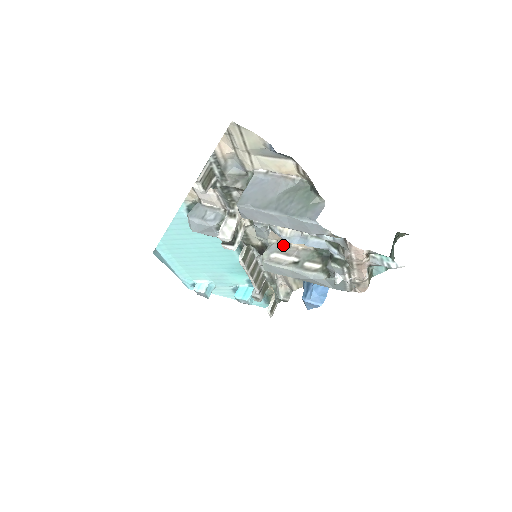
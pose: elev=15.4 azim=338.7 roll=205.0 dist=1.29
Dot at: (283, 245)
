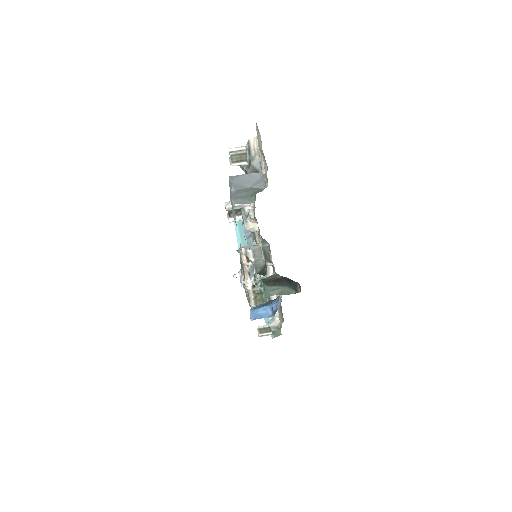
Dot at: (260, 250)
